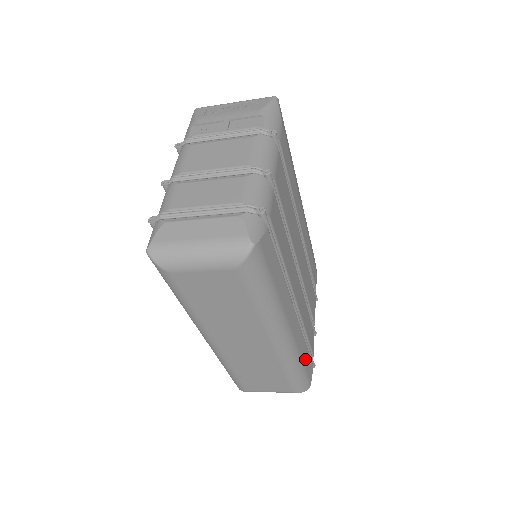
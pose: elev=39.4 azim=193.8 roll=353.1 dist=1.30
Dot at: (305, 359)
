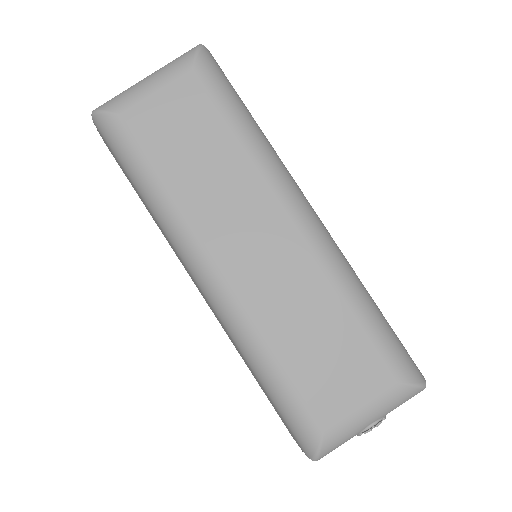
Dot at: occluded
